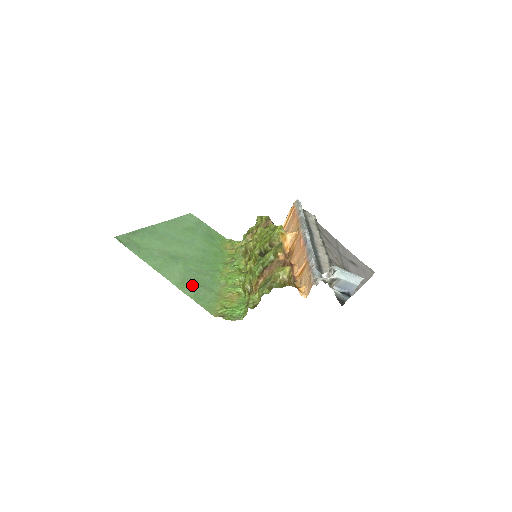
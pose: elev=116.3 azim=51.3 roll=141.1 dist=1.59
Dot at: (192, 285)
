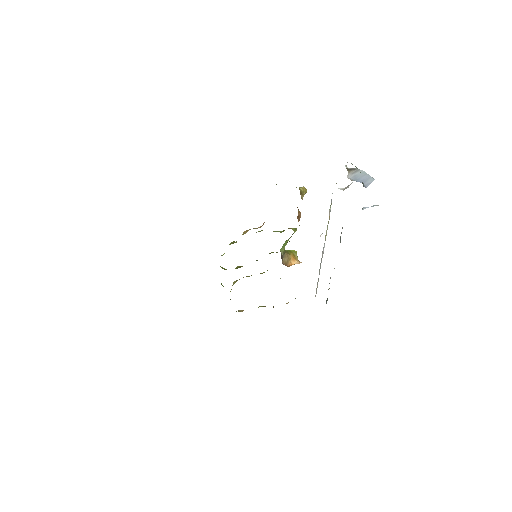
Dot at: occluded
